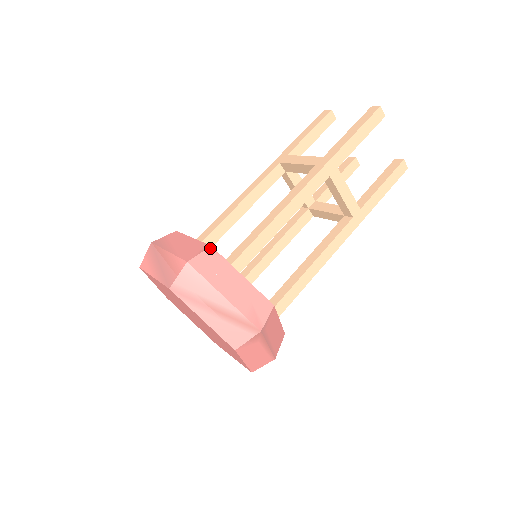
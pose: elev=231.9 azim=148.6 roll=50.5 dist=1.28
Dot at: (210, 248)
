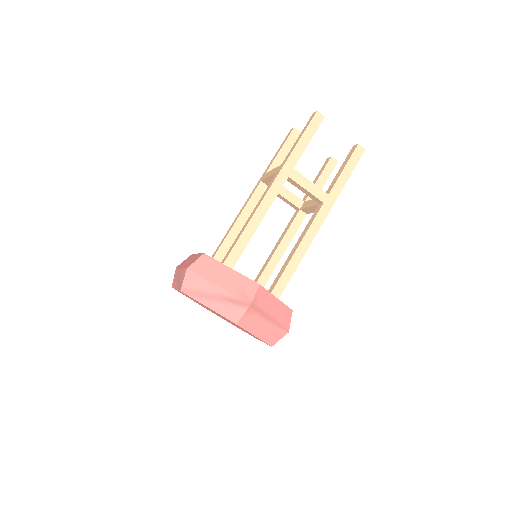
Dot at: (203, 255)
